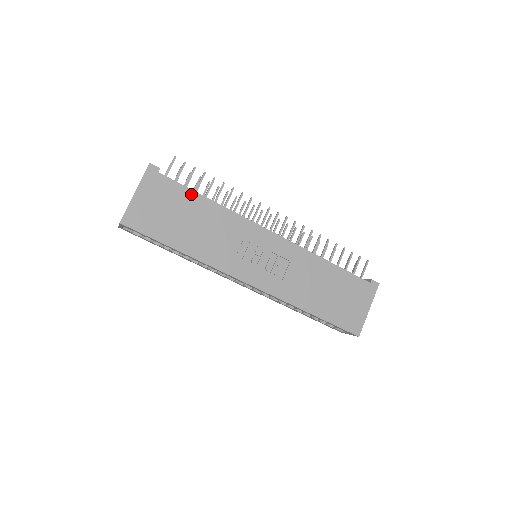
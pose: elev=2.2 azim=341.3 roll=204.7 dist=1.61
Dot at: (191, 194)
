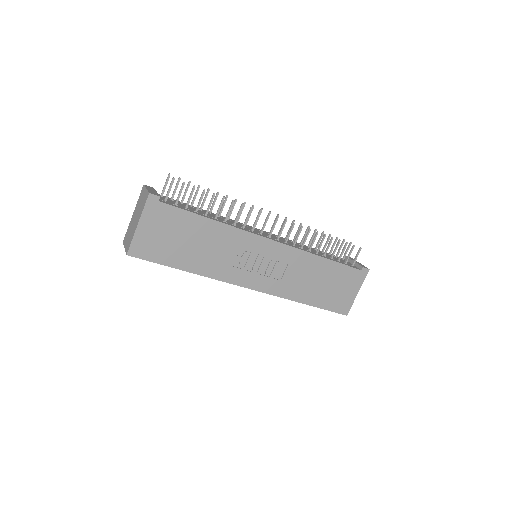
Dot at: (193, 217)
